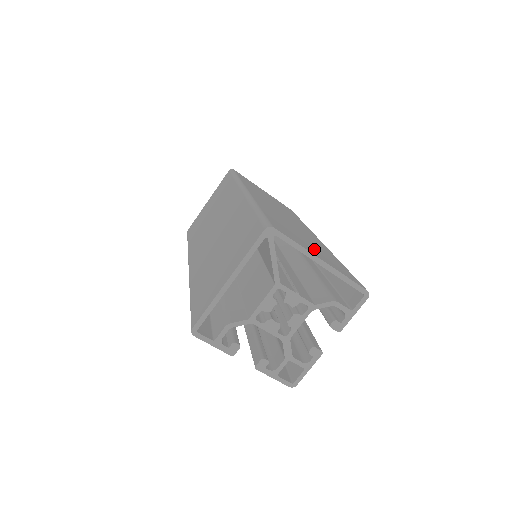
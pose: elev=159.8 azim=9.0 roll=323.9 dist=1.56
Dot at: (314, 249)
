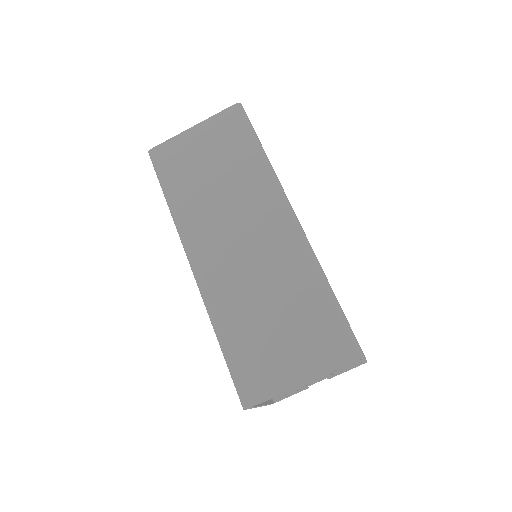
Dot at: (289, 347)
